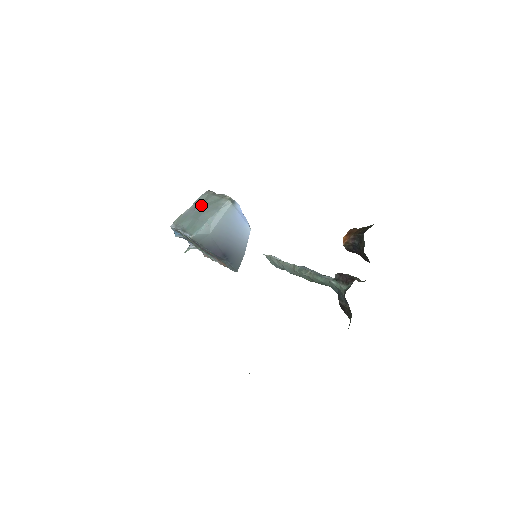
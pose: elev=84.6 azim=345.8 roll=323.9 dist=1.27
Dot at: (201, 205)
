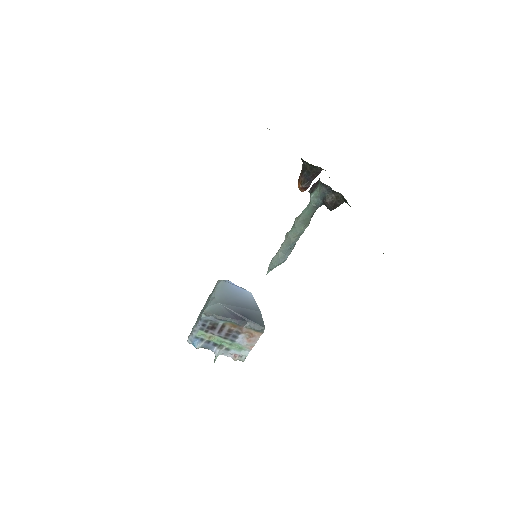
Dot at: (202, 309)
